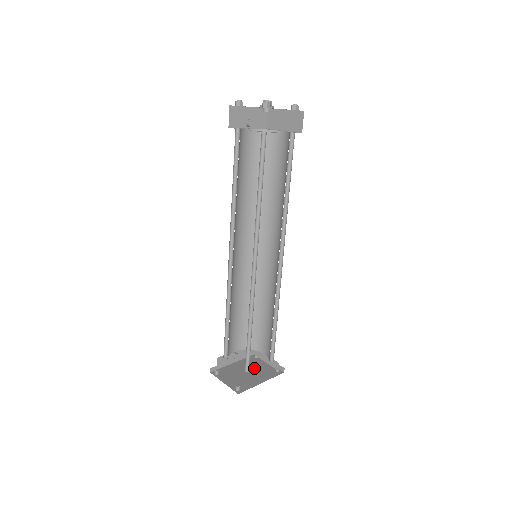
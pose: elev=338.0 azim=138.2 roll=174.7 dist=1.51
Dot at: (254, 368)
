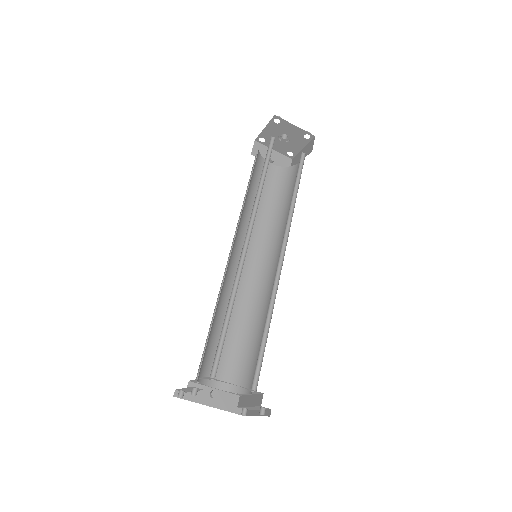
Dot at: occluded
